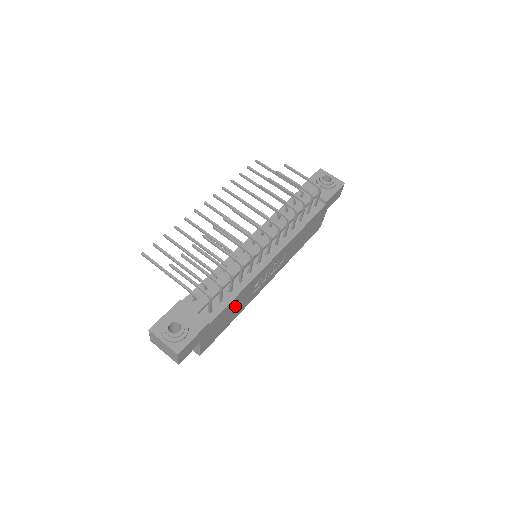
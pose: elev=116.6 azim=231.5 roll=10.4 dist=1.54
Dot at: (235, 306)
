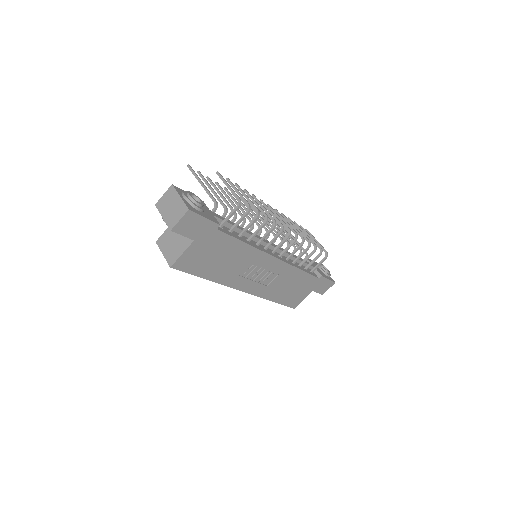
Dot at: (229, 257)
